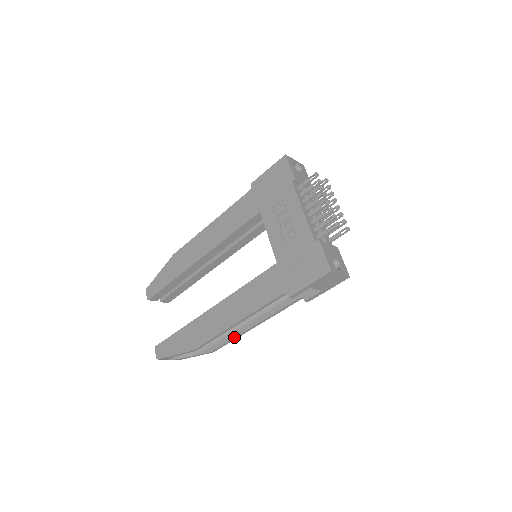
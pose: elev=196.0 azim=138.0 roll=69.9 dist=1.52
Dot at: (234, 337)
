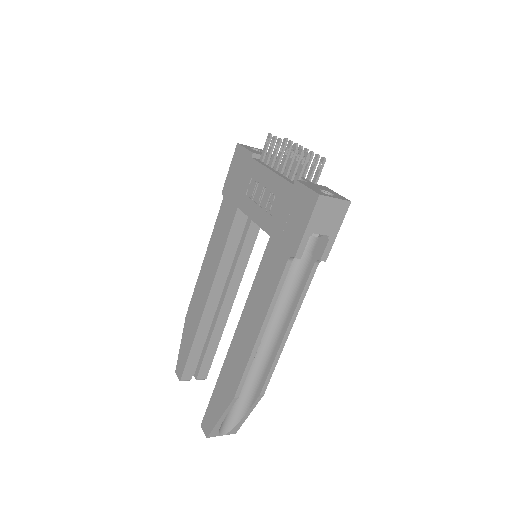
Dot at: (274, 359)
